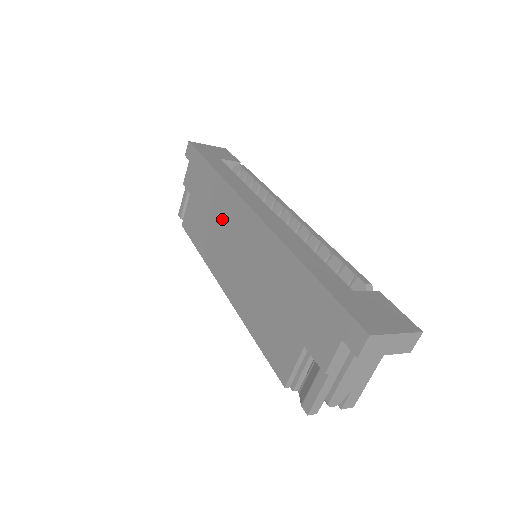
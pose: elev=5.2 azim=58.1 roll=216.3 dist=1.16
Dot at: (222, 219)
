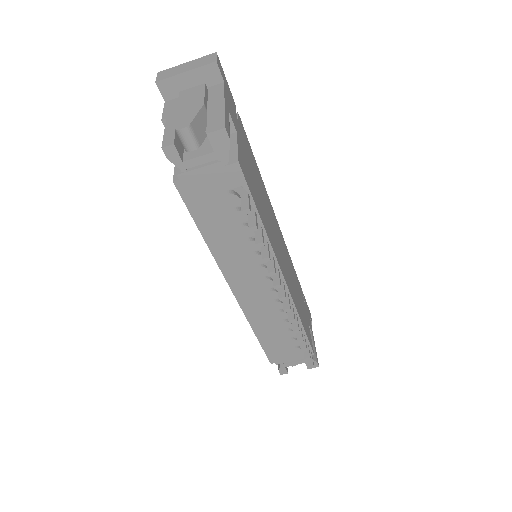
Dot at: occluded
